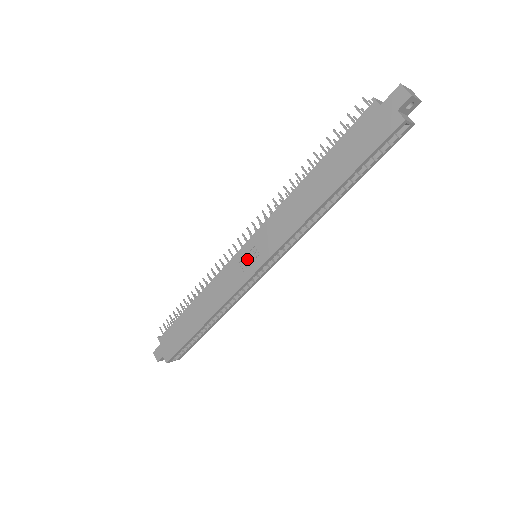
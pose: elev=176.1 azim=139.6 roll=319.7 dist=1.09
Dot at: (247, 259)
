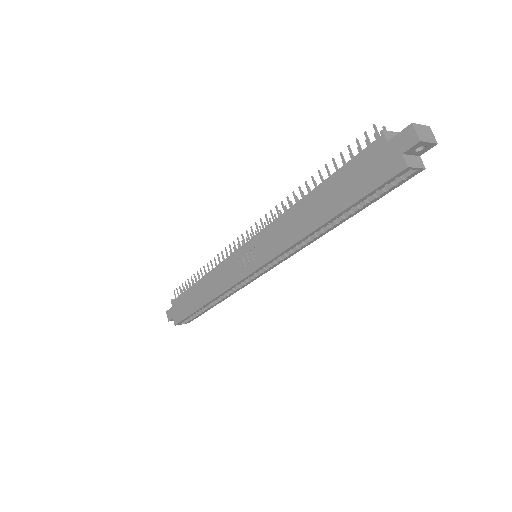
Dot at: (245, 258)
